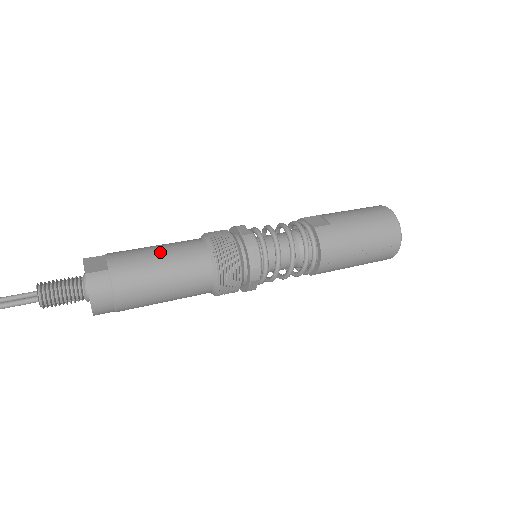
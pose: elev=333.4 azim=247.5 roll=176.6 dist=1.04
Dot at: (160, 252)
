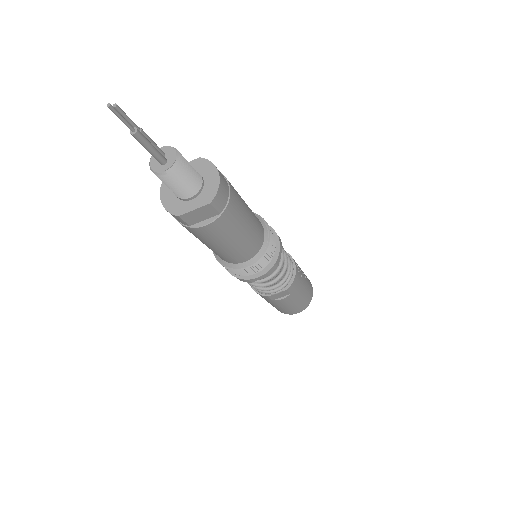
Dot at: occluded
